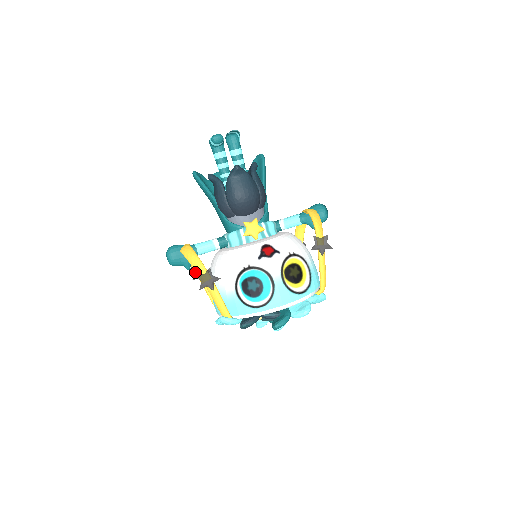
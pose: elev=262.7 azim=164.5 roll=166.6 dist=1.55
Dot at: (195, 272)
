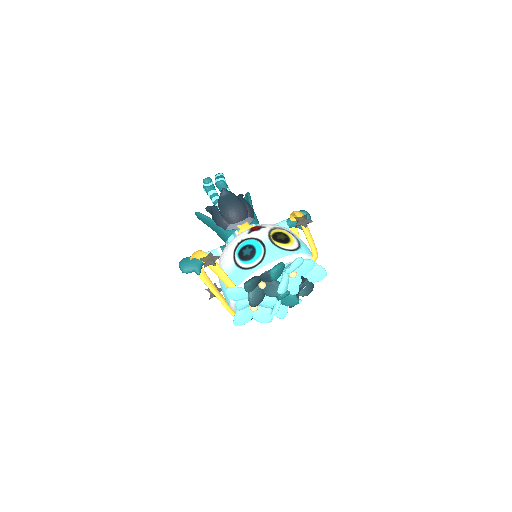
Dot at: (210, 289)
